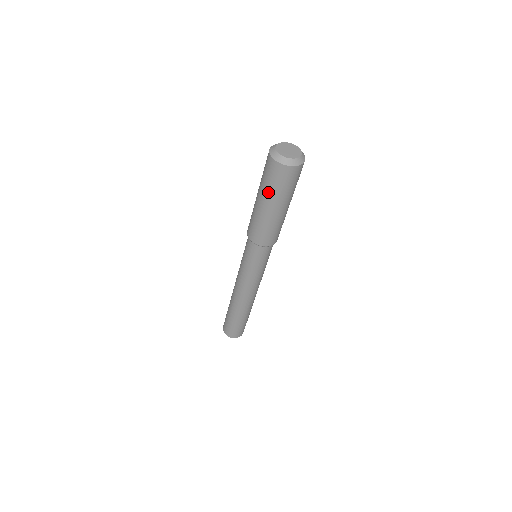
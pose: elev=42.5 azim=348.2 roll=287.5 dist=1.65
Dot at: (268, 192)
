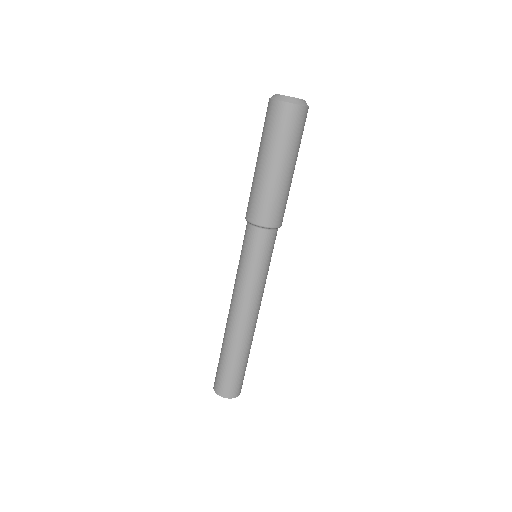
Dot at: (264, 143)
